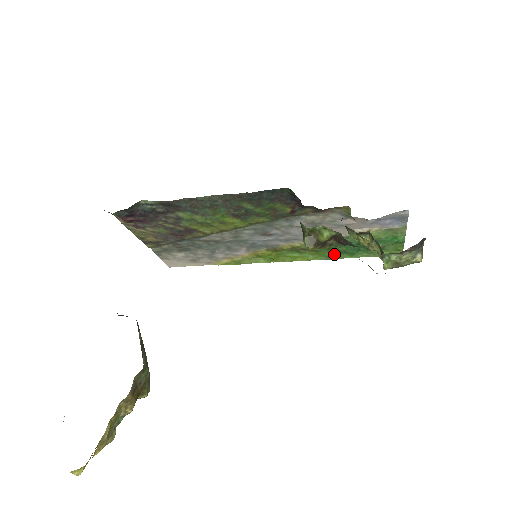
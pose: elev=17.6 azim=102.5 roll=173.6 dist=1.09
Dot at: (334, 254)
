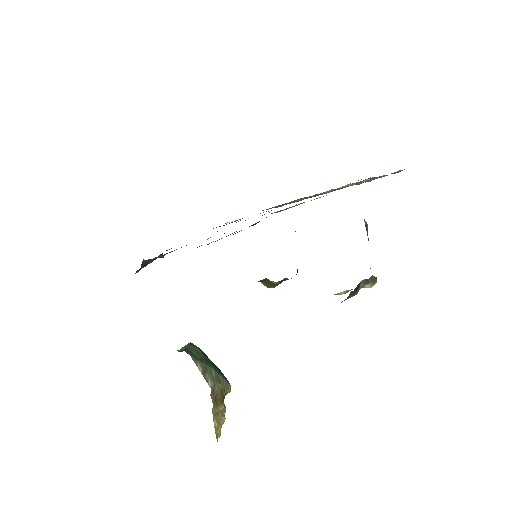
Dot at: occluded
